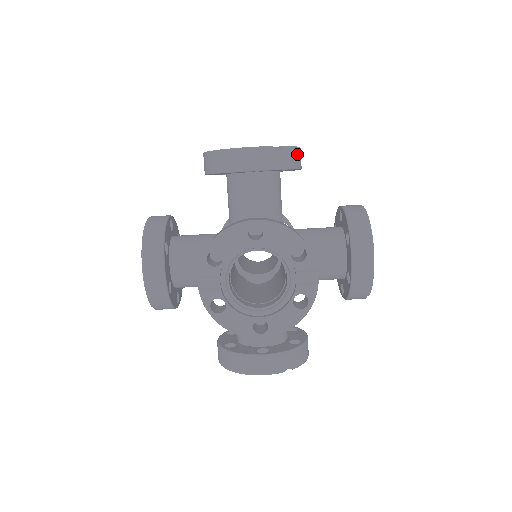
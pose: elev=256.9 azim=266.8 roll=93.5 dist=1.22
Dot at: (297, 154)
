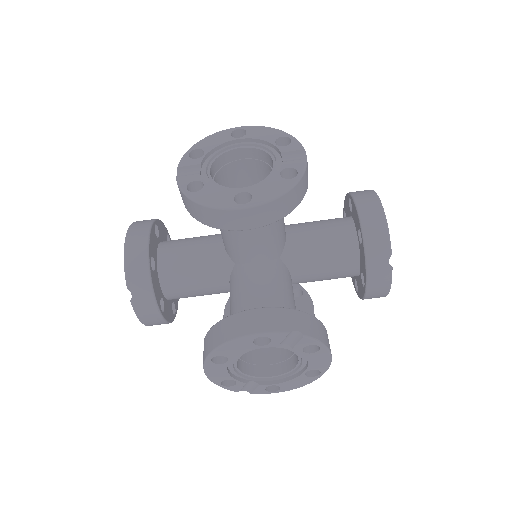
Dot at: occluded
